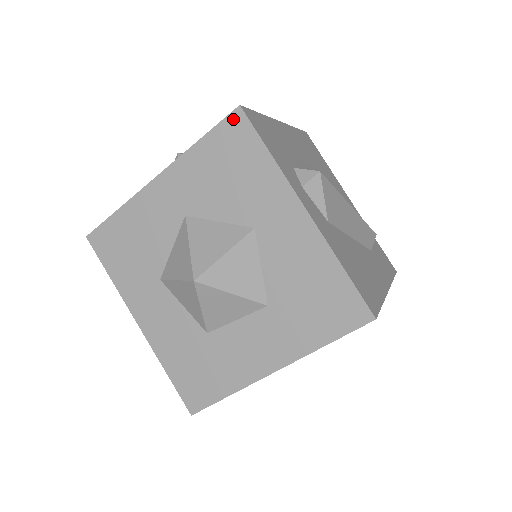
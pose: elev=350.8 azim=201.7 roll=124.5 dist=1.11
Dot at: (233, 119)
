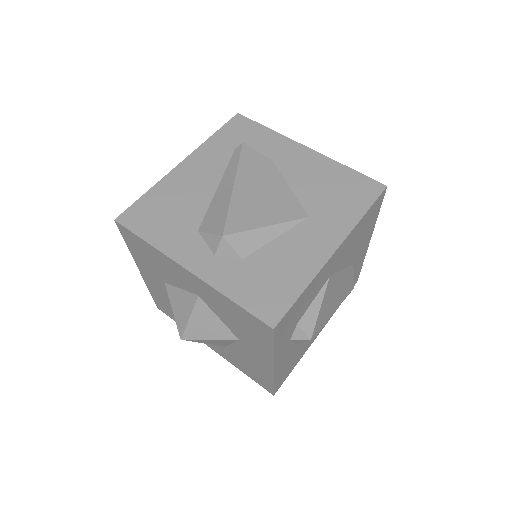
Dot at: (263, 325)
